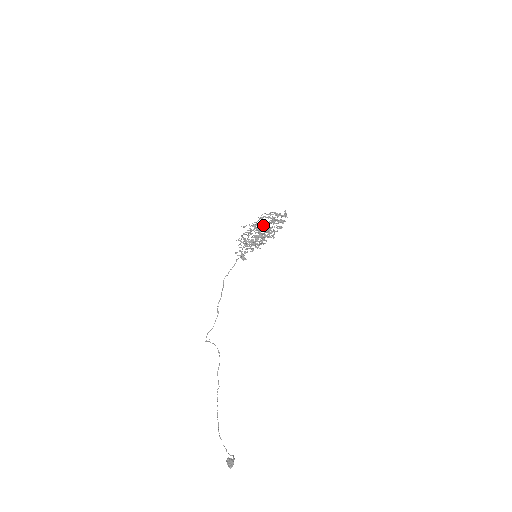
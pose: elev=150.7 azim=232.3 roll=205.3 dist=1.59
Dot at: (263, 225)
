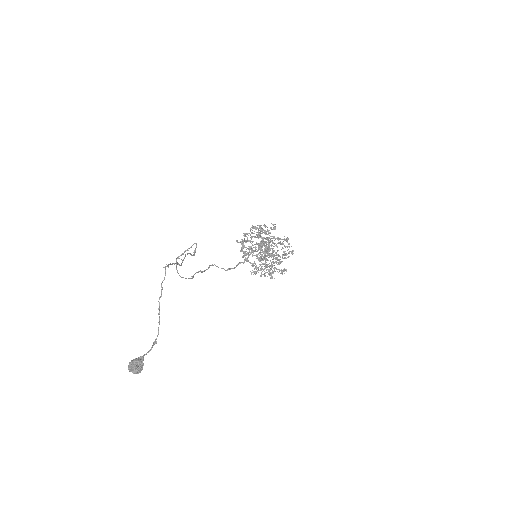
Dot at: (274, 228)
